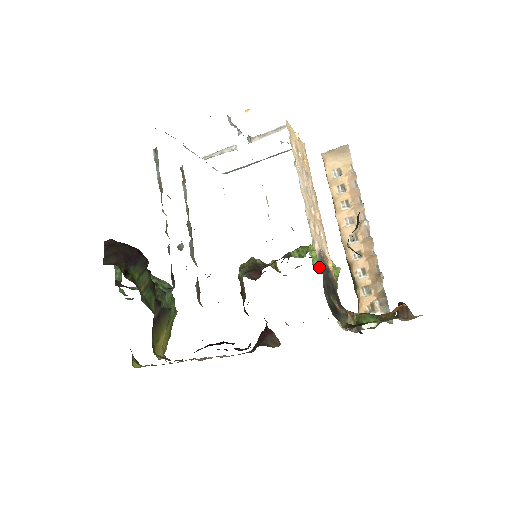
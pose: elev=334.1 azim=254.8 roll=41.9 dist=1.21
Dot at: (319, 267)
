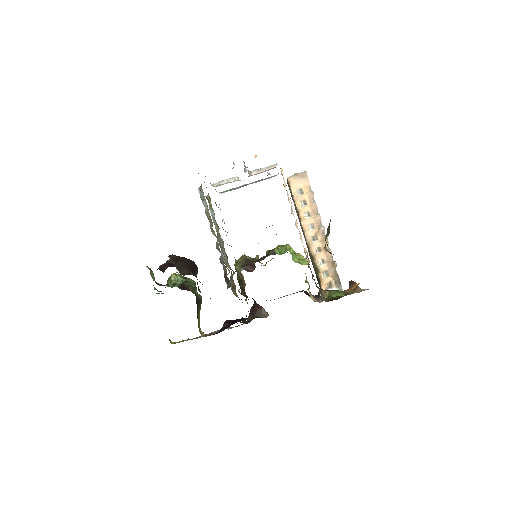
Dot at: (309, 264)
